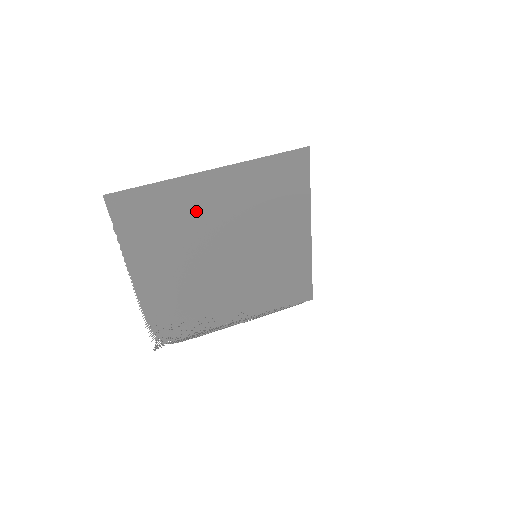
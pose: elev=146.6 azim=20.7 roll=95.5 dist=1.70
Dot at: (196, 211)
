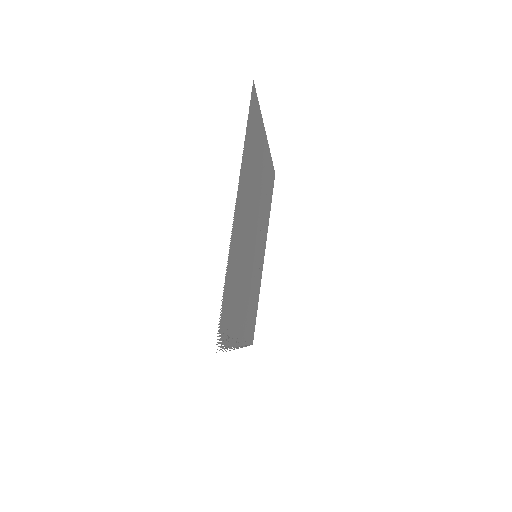
Dot at: (259, 167)
